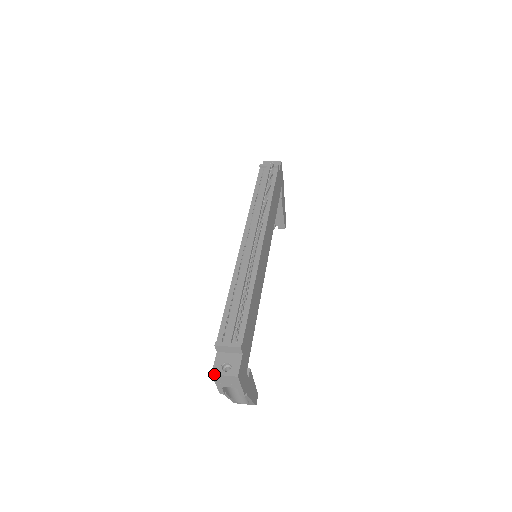
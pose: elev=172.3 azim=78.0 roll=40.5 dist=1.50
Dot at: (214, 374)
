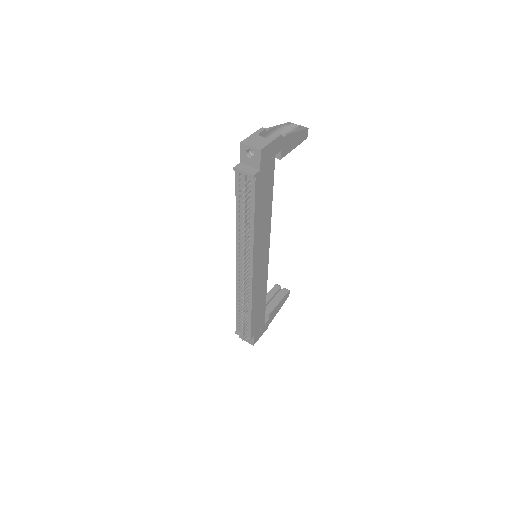
Dot at: occluded
